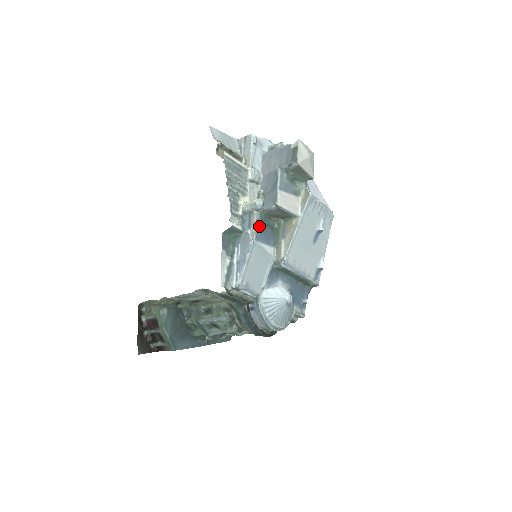
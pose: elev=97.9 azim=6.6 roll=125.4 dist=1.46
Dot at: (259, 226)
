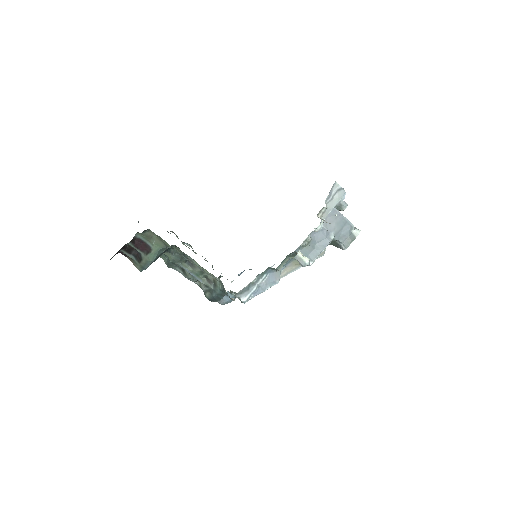
Dot at: occluded
